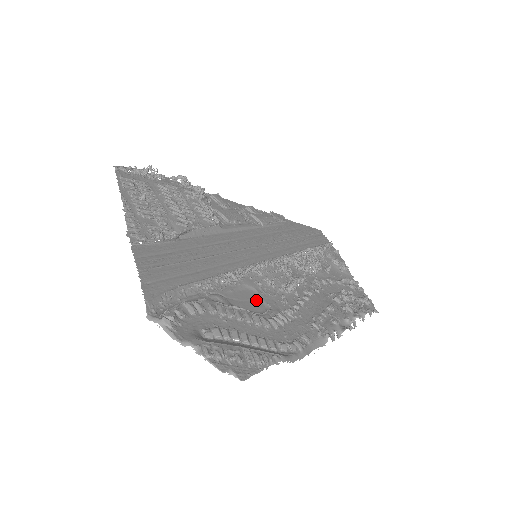
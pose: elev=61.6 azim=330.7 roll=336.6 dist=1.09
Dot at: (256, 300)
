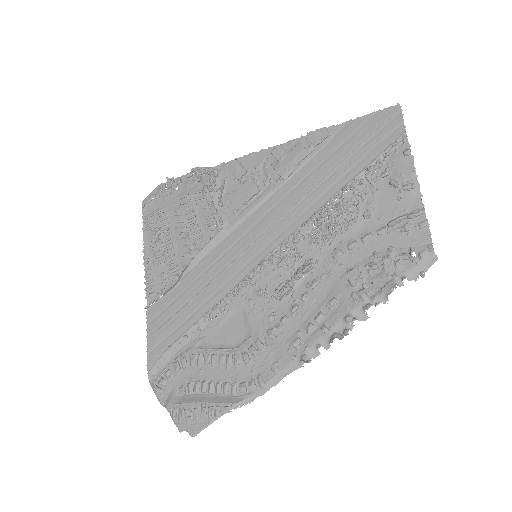
Dot at: (241, 326)
